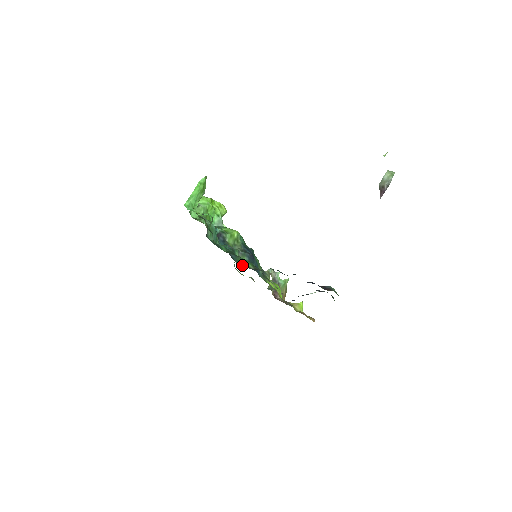
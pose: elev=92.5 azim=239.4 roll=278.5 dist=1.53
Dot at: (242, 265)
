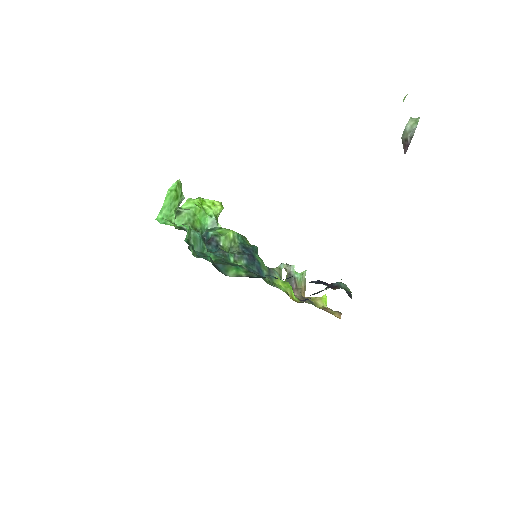
Dot at: (231, 275)
